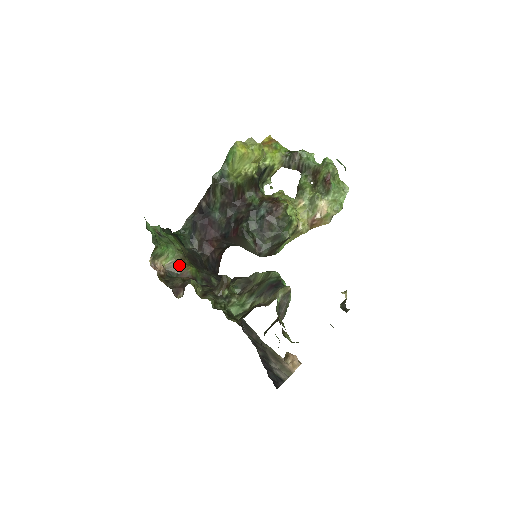
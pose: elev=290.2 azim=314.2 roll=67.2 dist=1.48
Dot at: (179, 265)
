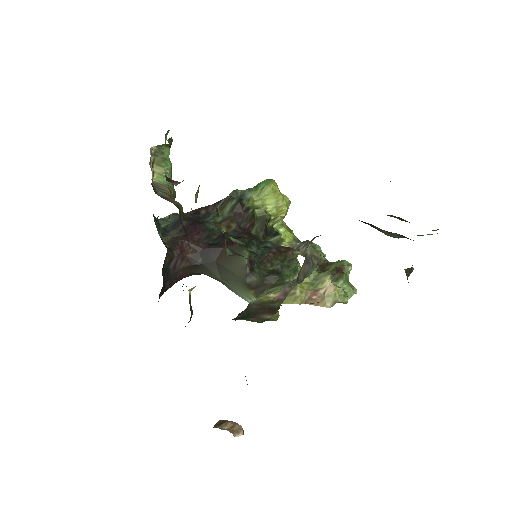
Dot at: (169, 192)
